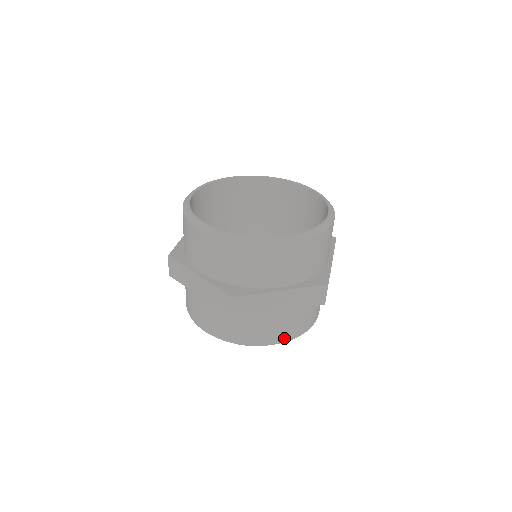
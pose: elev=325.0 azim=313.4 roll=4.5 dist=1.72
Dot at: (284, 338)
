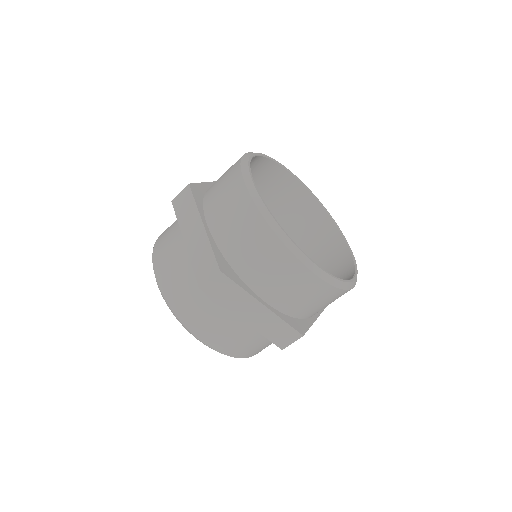
Dot at: (219, 347)
